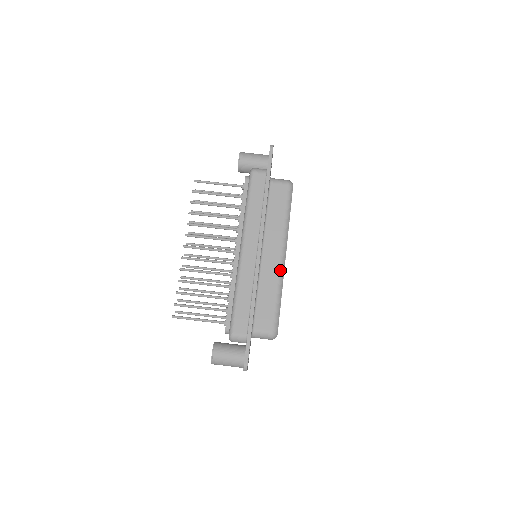
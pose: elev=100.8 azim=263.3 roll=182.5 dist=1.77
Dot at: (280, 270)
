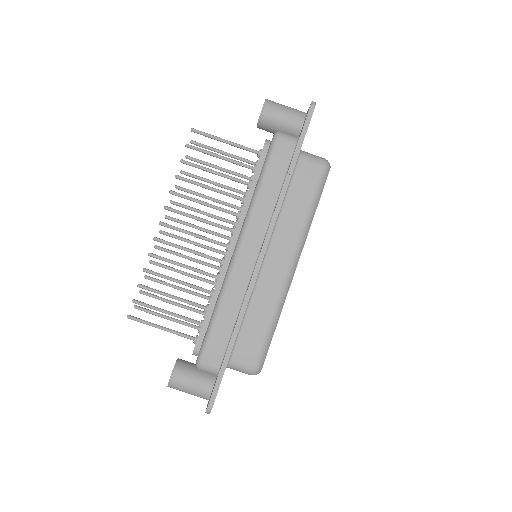
Dot at: (284, 288)
